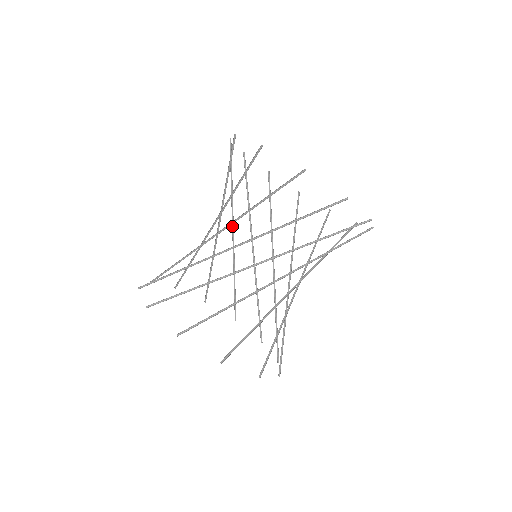
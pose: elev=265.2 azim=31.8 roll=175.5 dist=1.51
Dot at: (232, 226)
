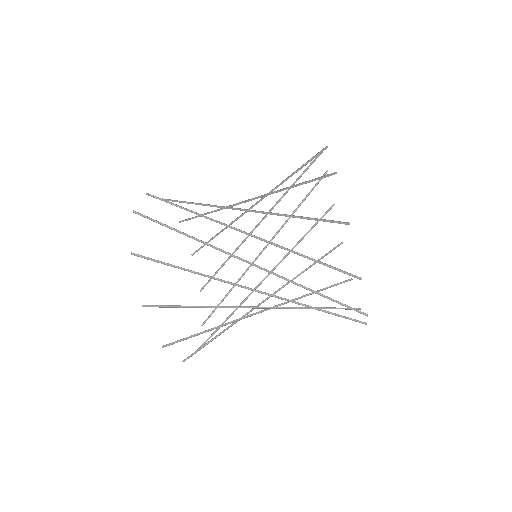
Dot at: (257, 201)
